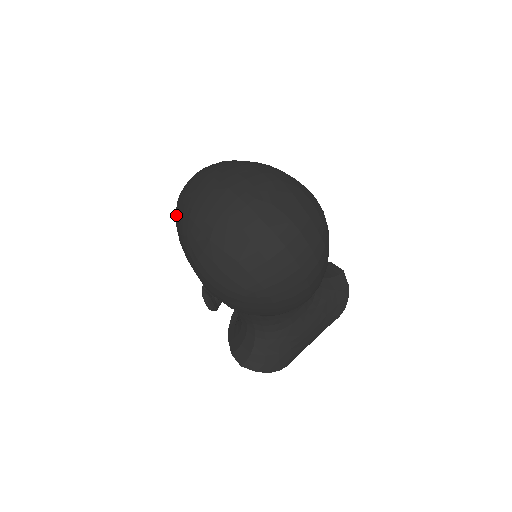
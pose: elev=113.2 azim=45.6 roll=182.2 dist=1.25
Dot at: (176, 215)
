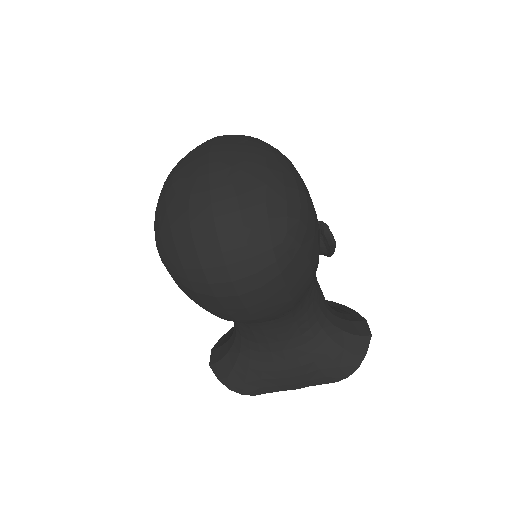
Dot at: occluded
